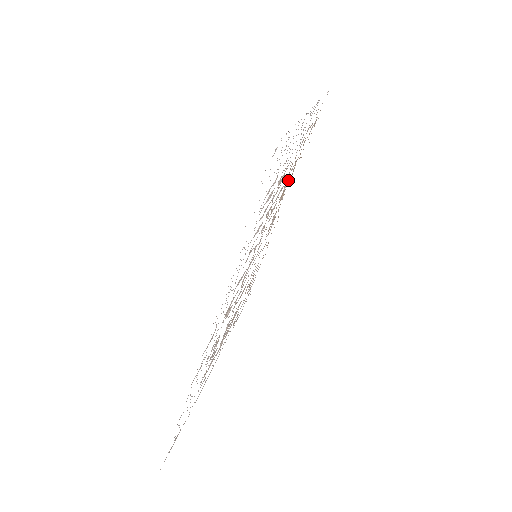
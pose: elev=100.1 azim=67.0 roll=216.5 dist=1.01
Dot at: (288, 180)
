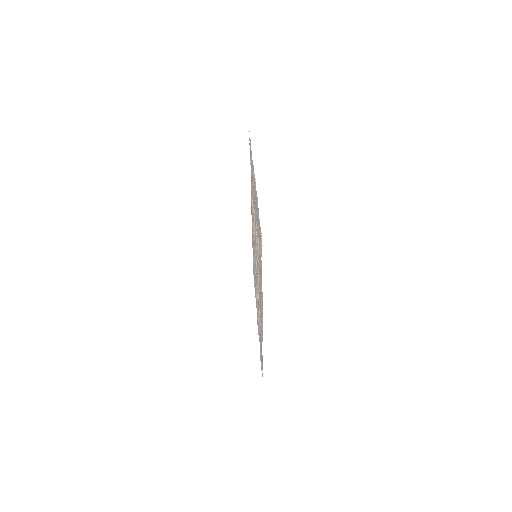
Dot at: occluded
